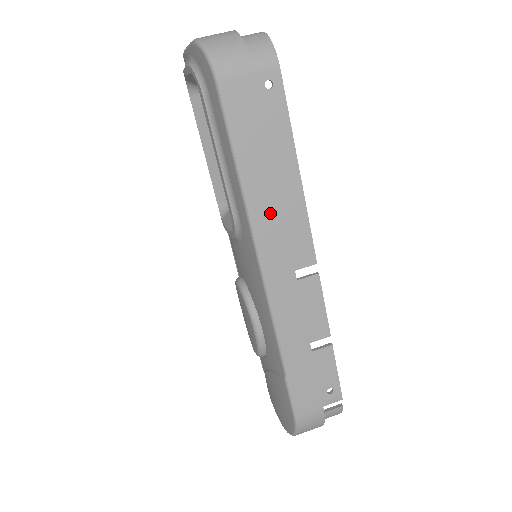
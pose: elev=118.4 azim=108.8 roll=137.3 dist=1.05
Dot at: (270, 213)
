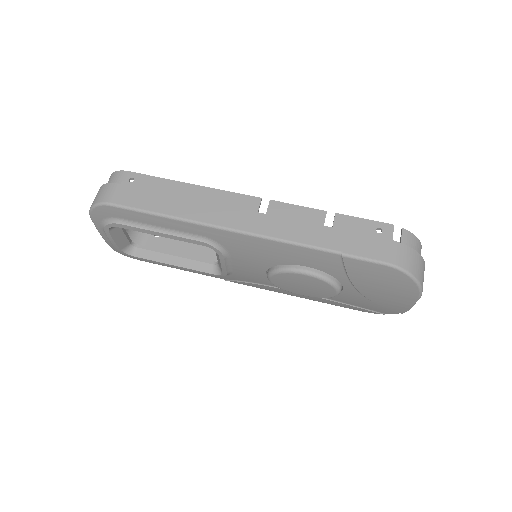
Dot at: (204, 210)
